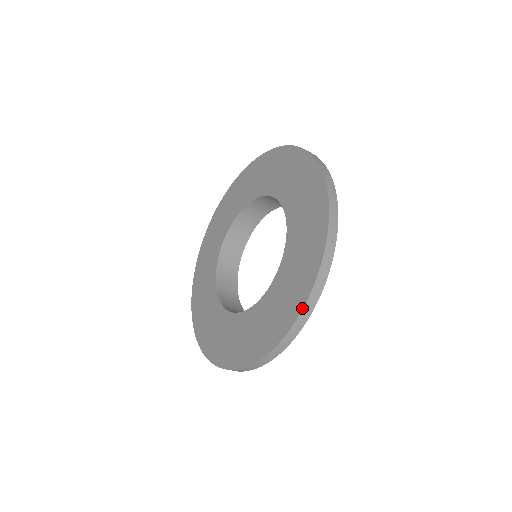
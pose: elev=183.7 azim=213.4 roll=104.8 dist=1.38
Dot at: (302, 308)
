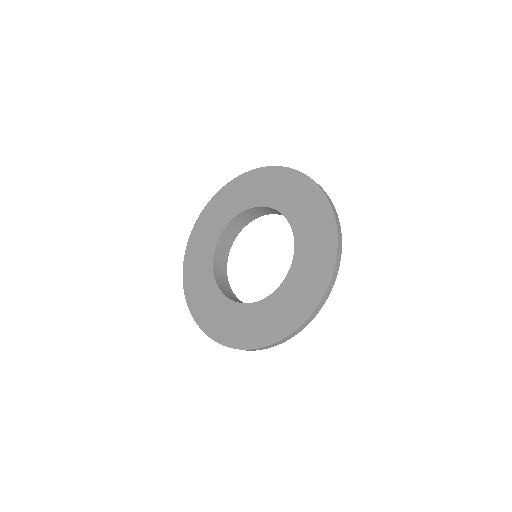
Dot at: (337, 240)
